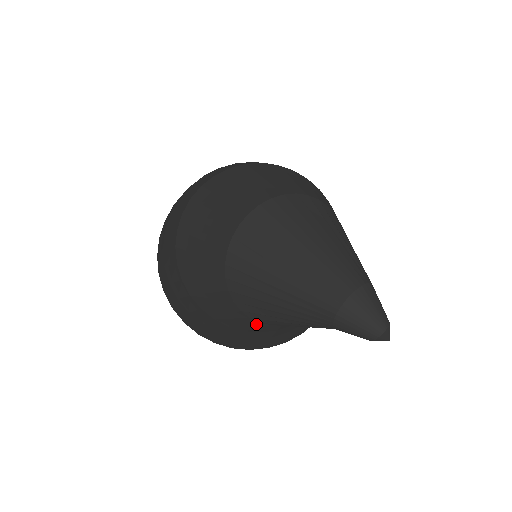
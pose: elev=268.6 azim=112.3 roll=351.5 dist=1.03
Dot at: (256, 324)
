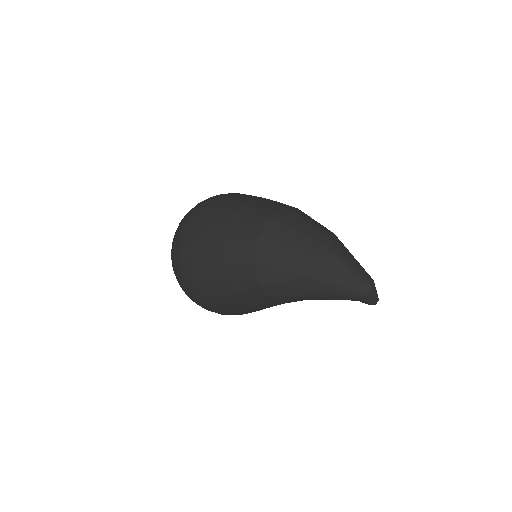
Dot at: (300, 299)
